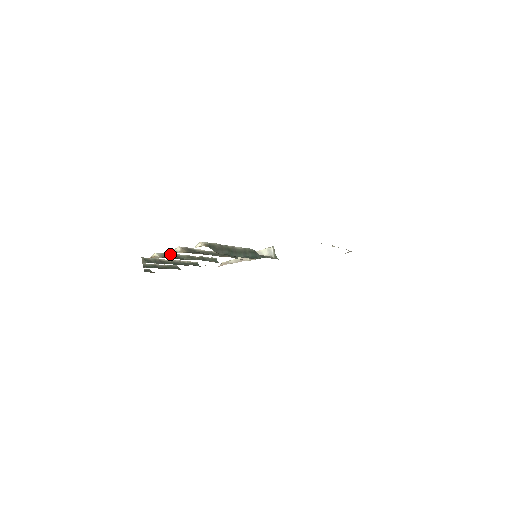
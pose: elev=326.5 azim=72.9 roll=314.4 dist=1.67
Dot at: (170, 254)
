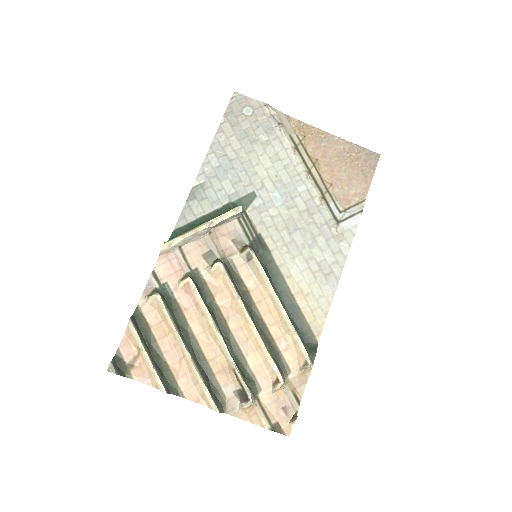
Dot at: (242, 378)
